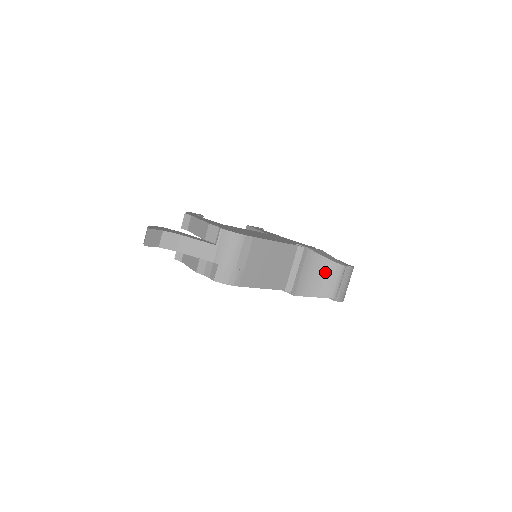
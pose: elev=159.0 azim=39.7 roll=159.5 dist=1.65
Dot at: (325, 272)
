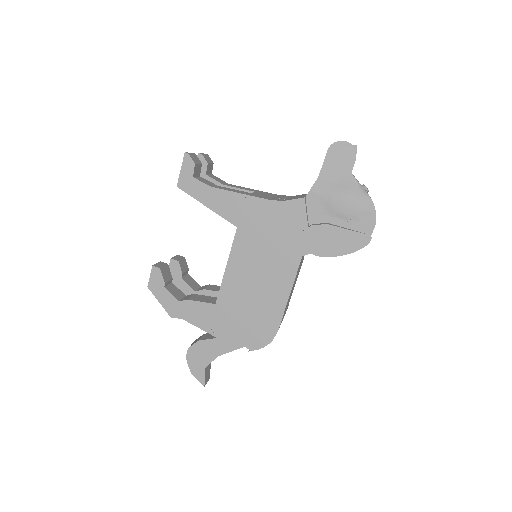
Dot at: occluded
